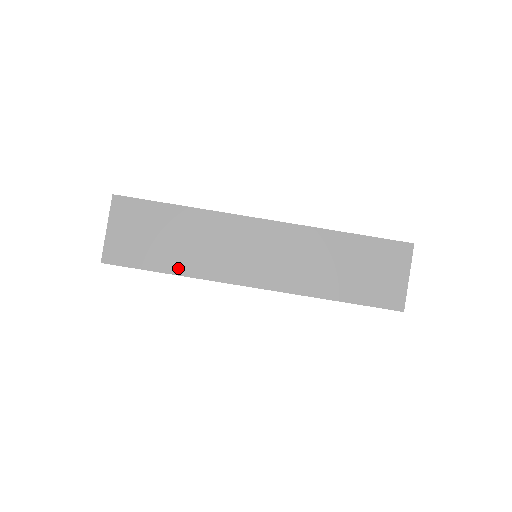
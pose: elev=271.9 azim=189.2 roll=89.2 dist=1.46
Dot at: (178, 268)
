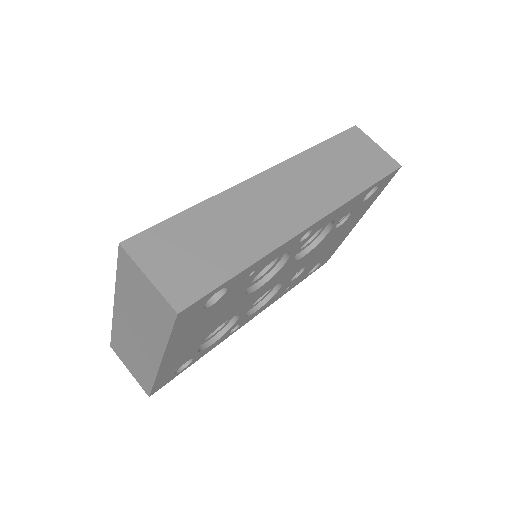
Dot at: (248, 257)
